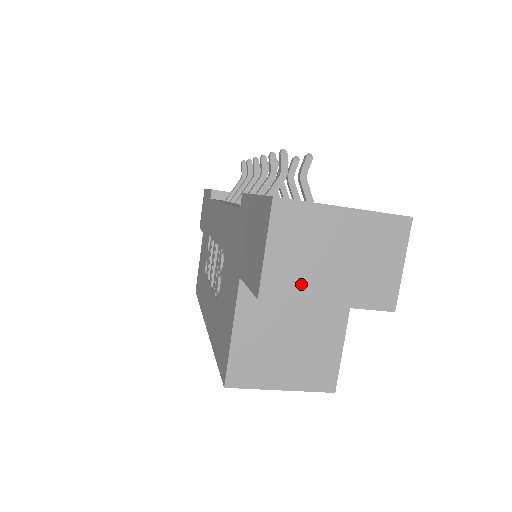
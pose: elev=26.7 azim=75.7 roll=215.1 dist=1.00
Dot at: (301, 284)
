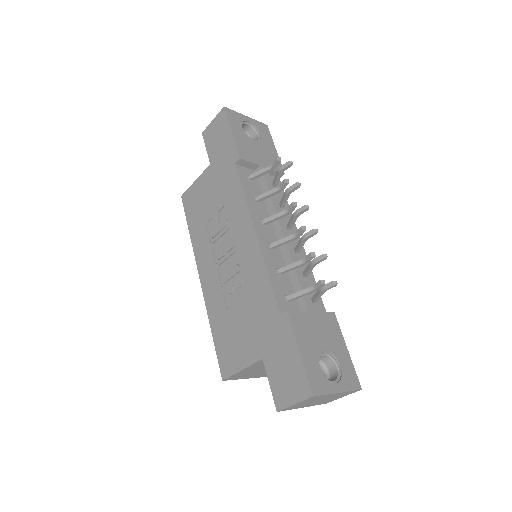
Dot at: (298, 407)
